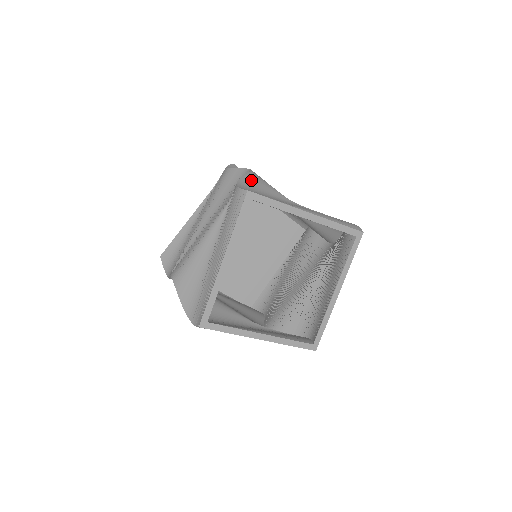
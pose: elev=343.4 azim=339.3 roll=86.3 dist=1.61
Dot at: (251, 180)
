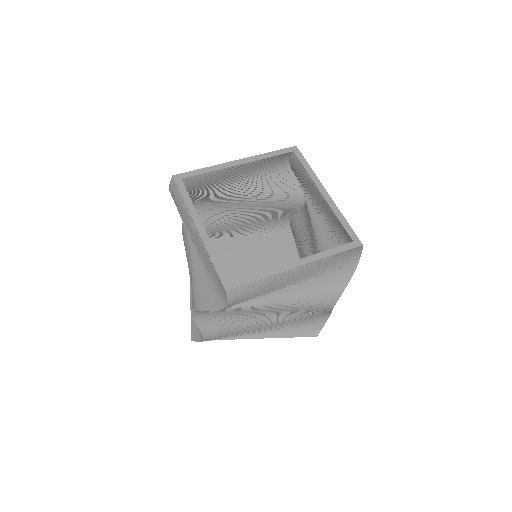
Dot at: occluded
